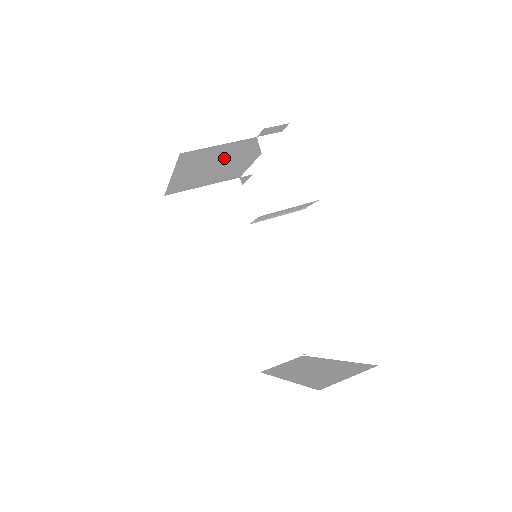
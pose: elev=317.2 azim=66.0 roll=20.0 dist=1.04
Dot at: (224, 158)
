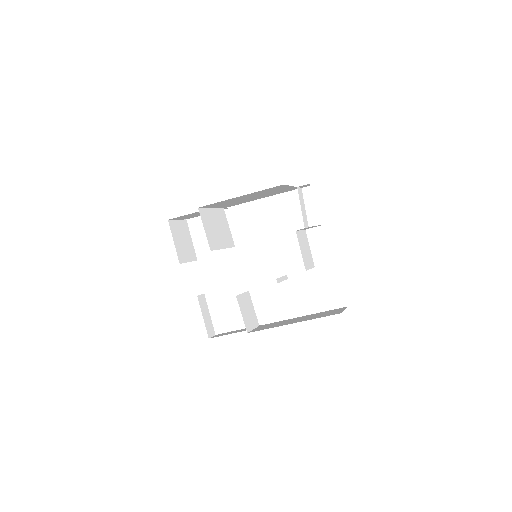
Dot at: (267, 193)
